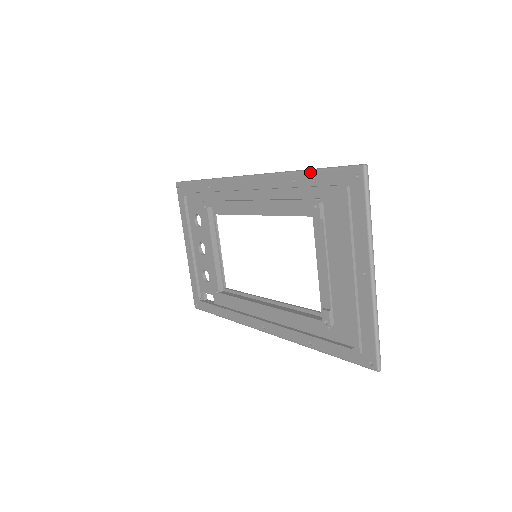
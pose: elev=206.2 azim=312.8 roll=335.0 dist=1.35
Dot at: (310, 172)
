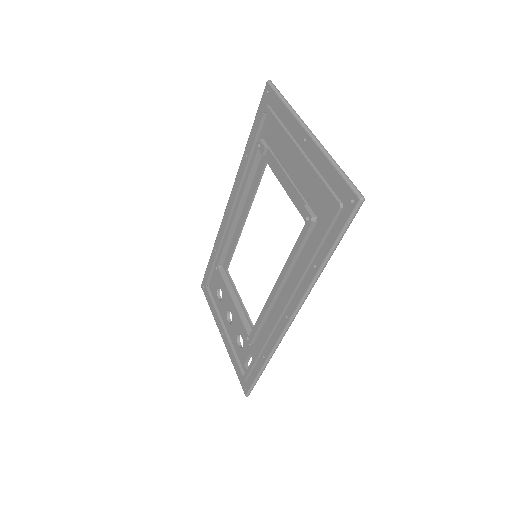
Dot at: (250, 134)
